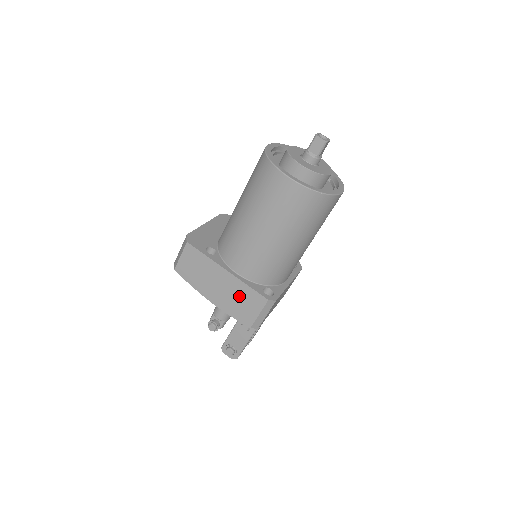
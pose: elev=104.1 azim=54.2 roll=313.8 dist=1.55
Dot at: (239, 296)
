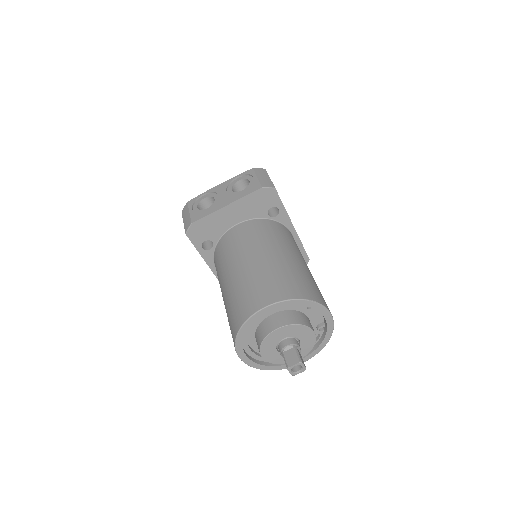
Dot at: occluded
